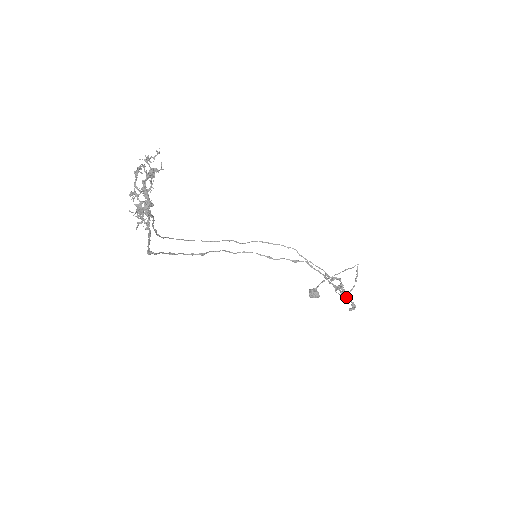
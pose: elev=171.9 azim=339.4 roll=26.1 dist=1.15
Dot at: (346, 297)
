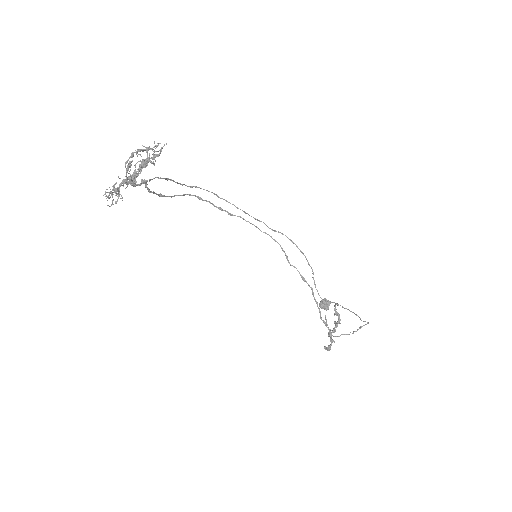
Dot at: (330, 337)
